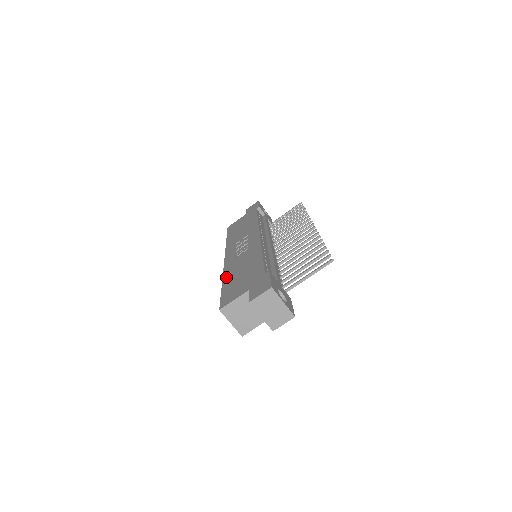
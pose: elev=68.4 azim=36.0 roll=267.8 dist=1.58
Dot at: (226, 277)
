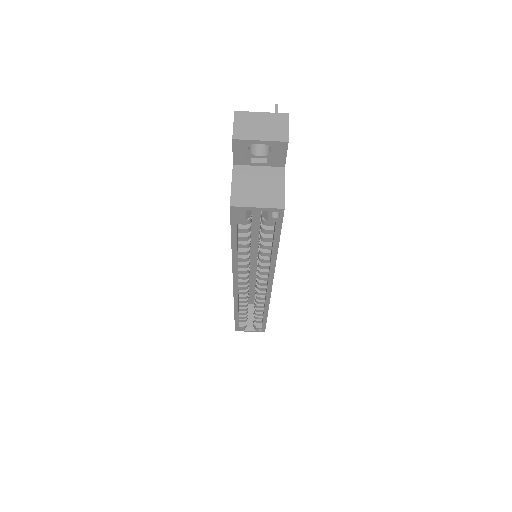
Dot at: occluded
